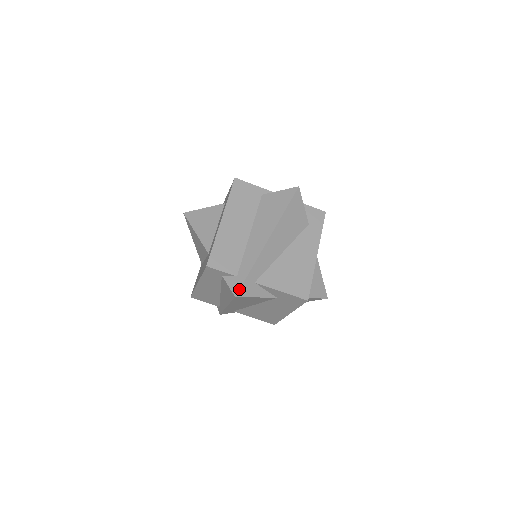
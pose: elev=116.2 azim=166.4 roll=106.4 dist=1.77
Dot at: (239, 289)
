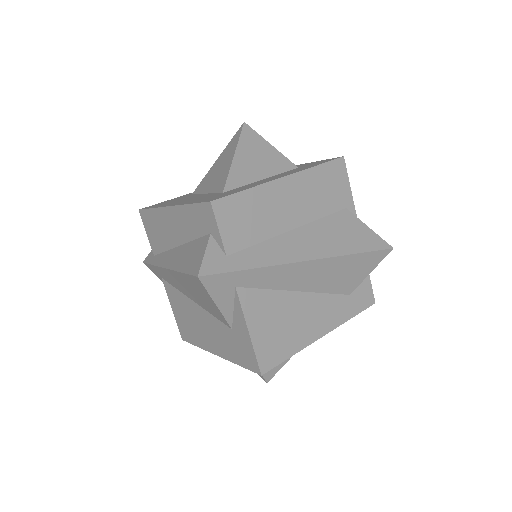
Dot at: (213, 273)
